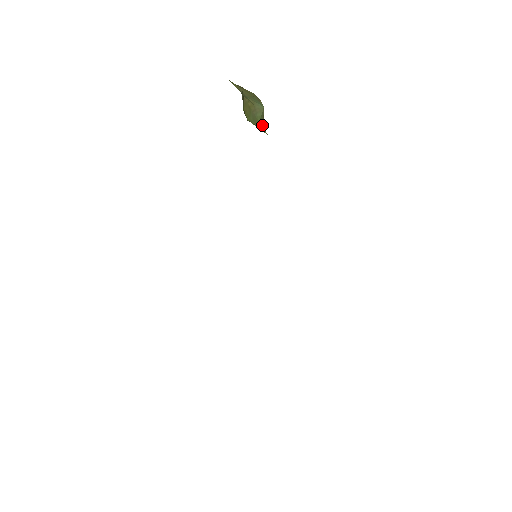
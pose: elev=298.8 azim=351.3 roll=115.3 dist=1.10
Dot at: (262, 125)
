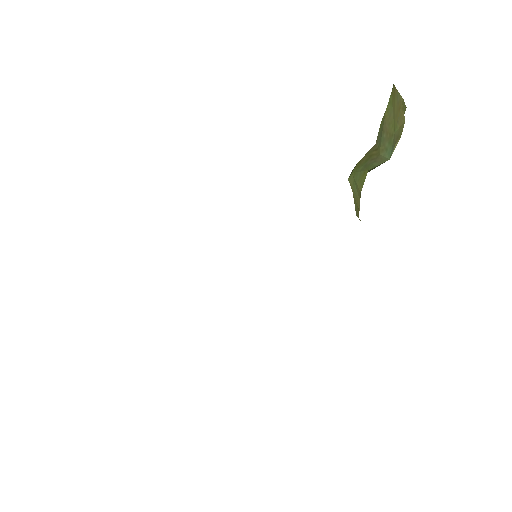
Dot at: occluded
